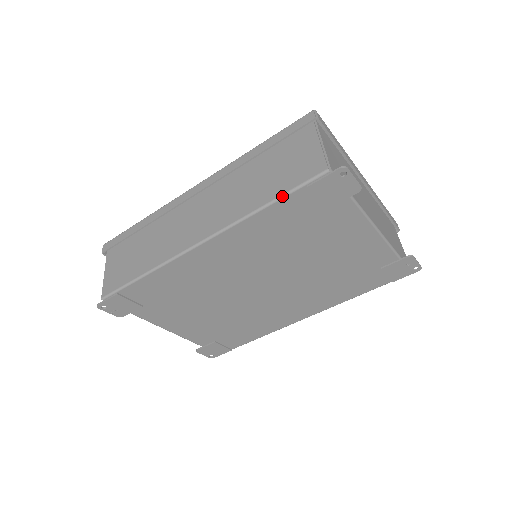
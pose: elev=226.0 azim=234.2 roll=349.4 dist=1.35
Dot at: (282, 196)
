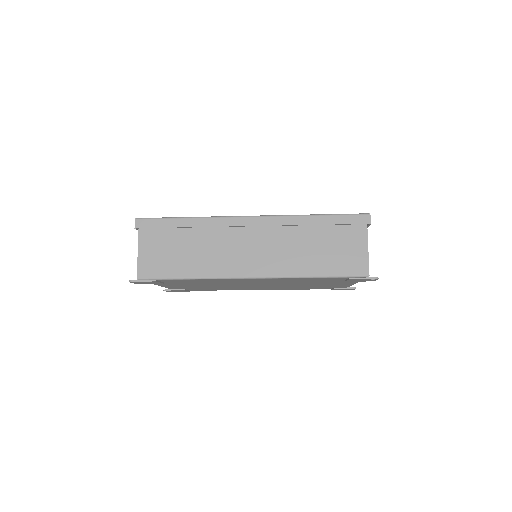
Dot at: (330, 277)
